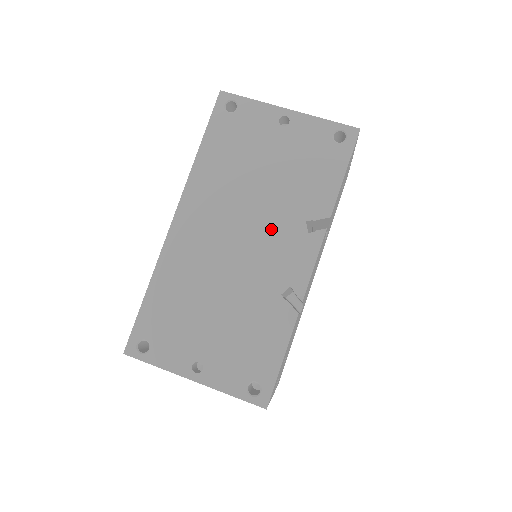
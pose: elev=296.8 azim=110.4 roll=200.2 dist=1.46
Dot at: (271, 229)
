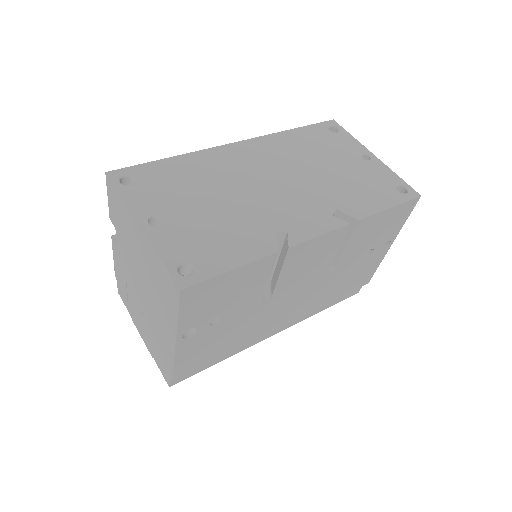
Dot at: (304, 194)
